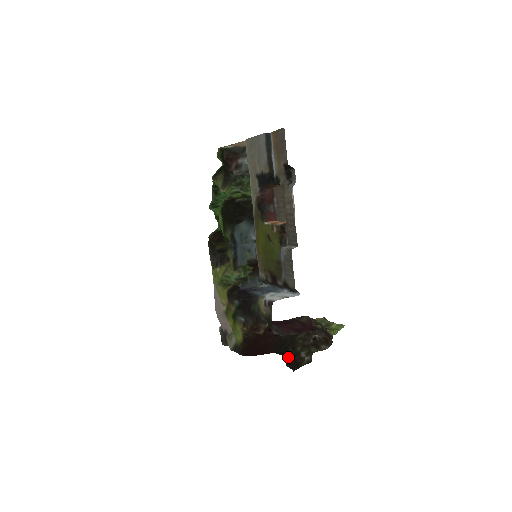
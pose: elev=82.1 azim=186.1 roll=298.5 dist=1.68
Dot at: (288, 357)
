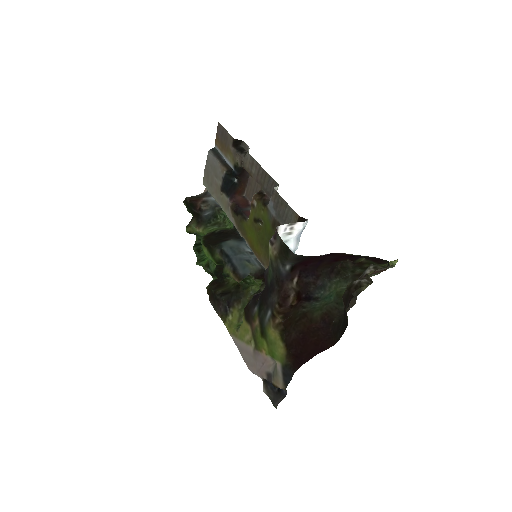
Dot at: occluded
